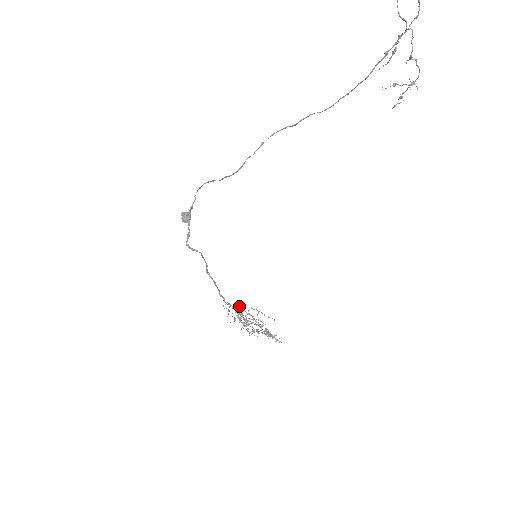
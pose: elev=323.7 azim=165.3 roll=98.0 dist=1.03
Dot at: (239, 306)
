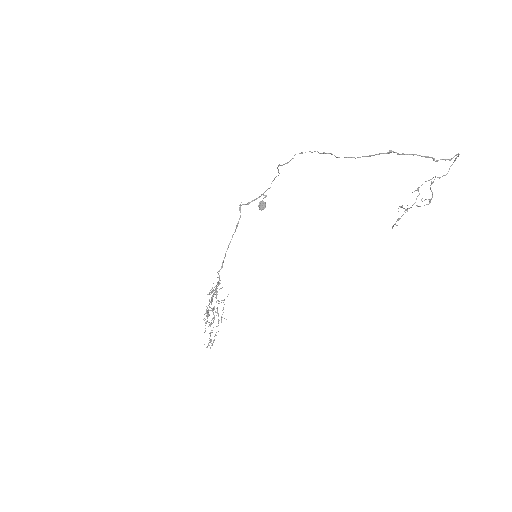
Dot at: occluded
